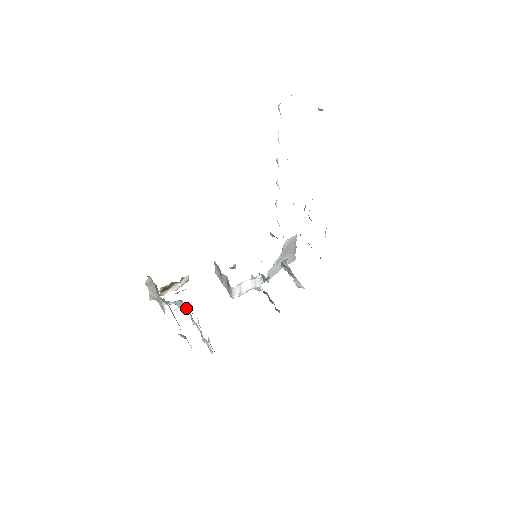
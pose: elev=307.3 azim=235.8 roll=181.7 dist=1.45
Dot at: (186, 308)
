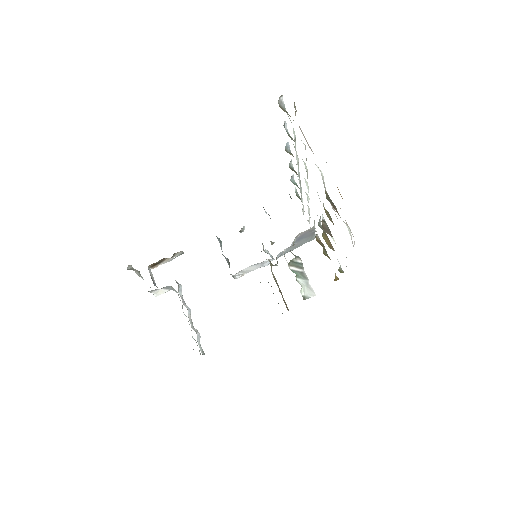
Dot at: occluded
